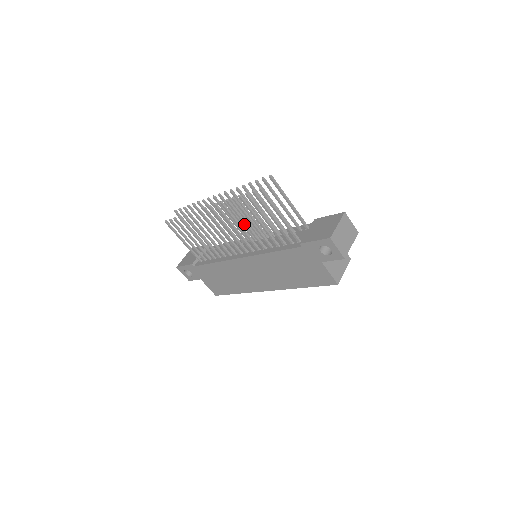
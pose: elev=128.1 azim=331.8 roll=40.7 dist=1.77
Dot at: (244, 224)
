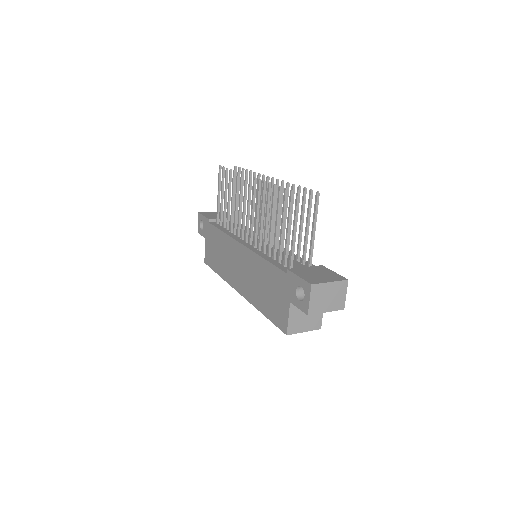
Dot at: (266, 216)
